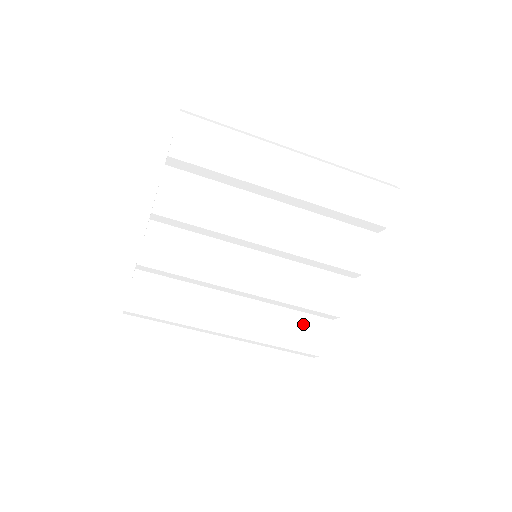
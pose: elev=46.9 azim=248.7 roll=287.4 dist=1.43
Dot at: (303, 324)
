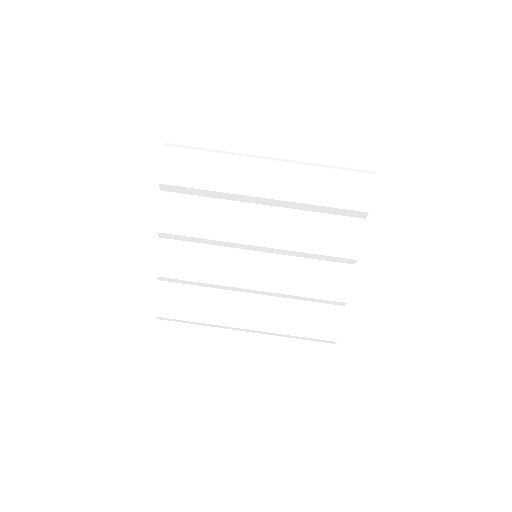
Dot at: (315, 313)
